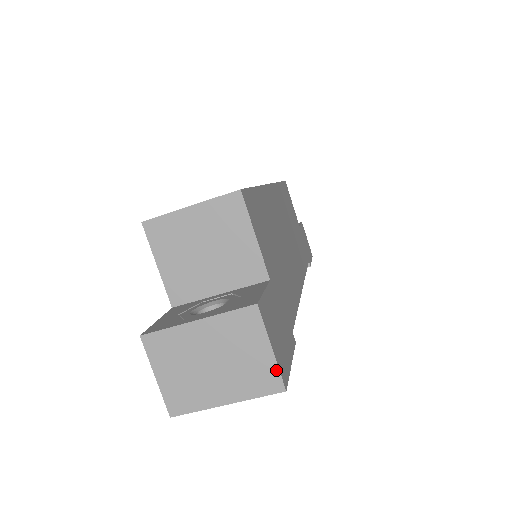
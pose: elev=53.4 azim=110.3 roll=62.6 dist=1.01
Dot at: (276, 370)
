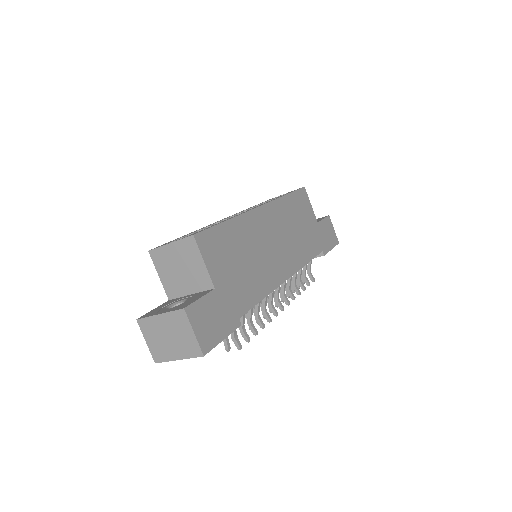
Dot at: (198, 344)
